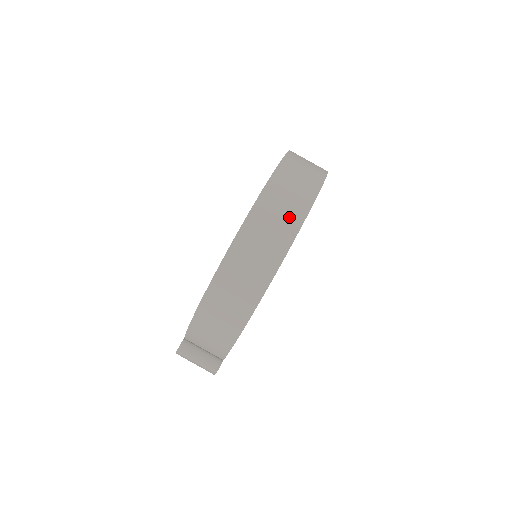
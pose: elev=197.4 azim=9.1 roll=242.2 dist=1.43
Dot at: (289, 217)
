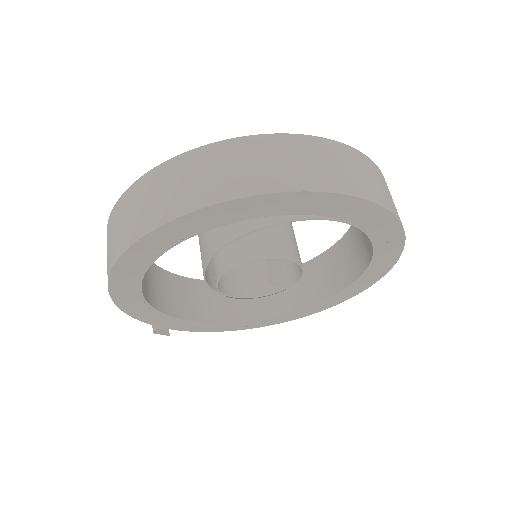
Dot at: (143, 217)
